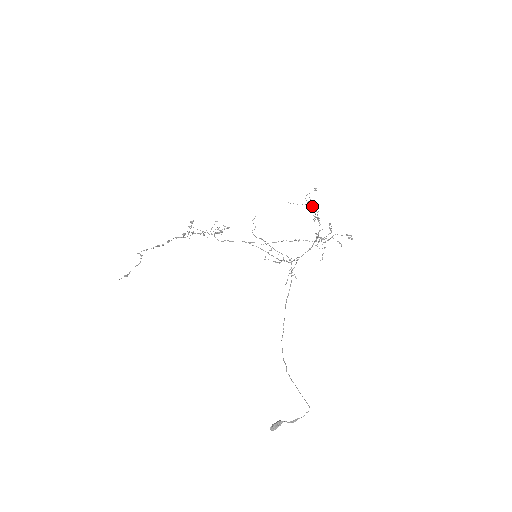
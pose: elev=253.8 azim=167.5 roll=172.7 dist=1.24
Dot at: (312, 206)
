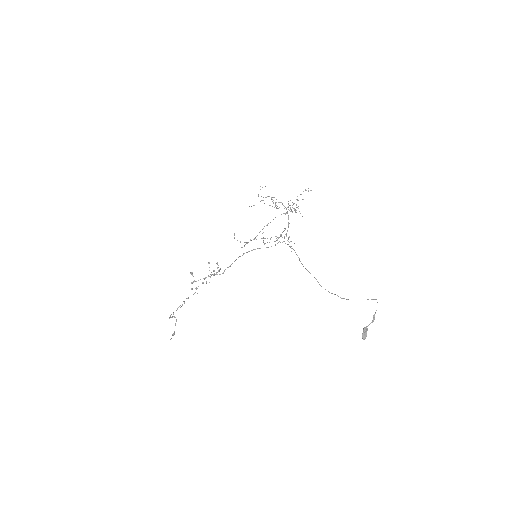
Dot at: (267, 196)
